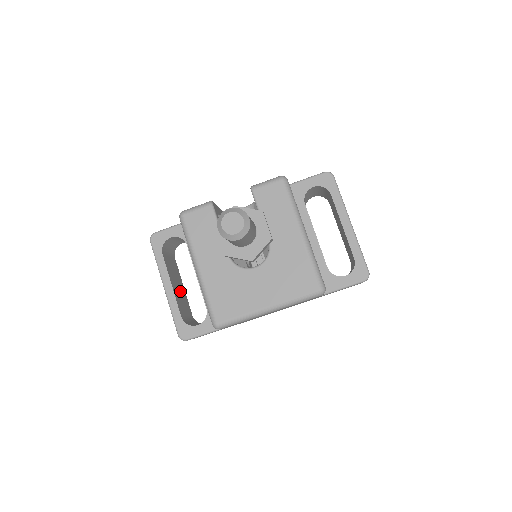
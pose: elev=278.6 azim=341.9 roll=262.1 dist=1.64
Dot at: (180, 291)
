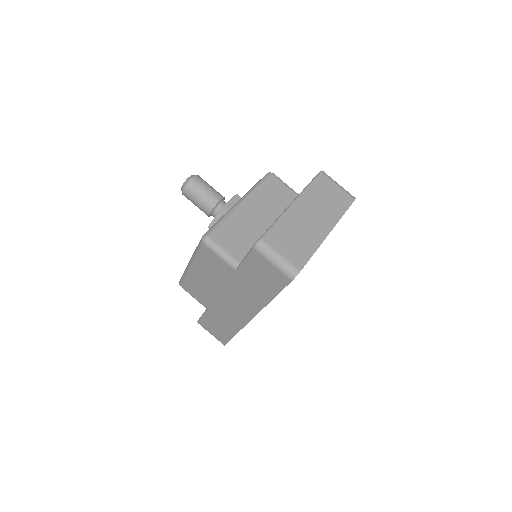
Dot at: occluded
